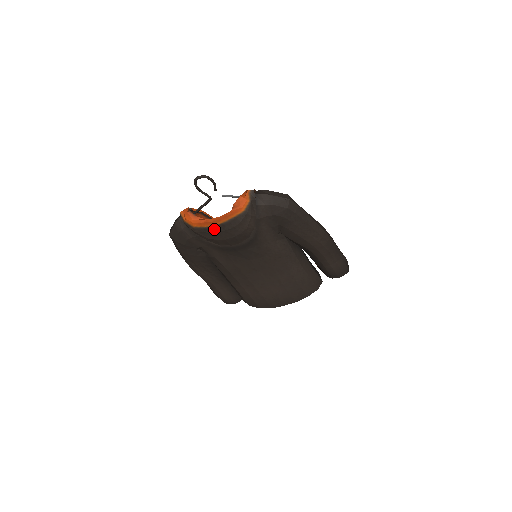
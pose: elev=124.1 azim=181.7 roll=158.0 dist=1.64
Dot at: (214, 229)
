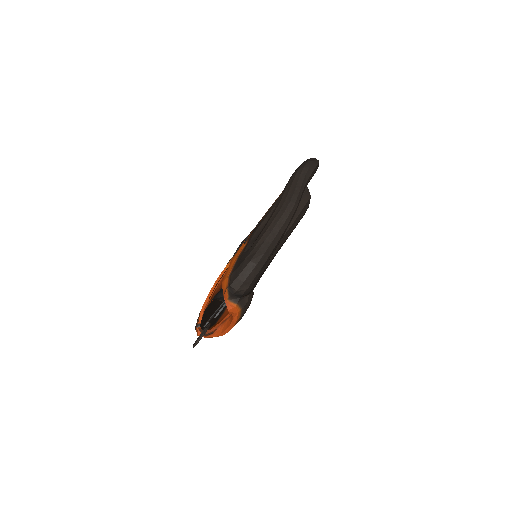
Dot at: occluded
